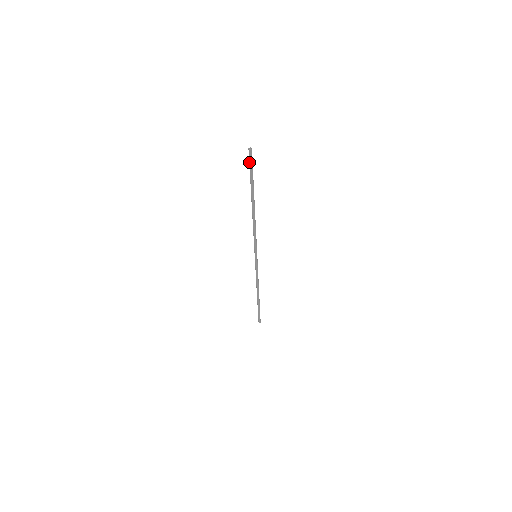
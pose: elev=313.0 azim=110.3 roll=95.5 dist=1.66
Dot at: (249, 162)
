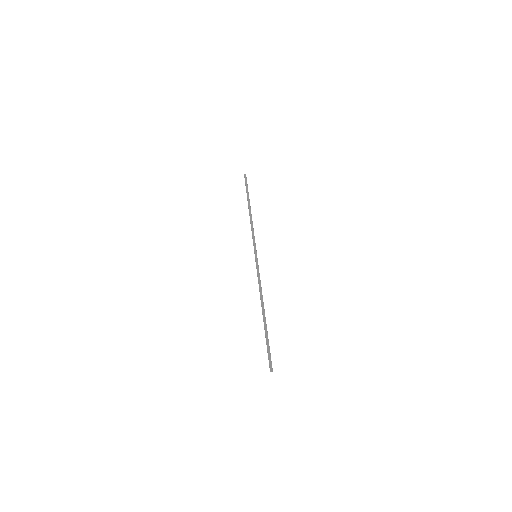
Dot at: (245, 181)
